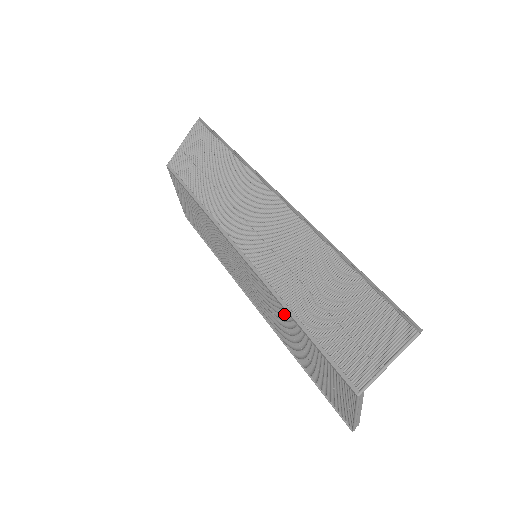
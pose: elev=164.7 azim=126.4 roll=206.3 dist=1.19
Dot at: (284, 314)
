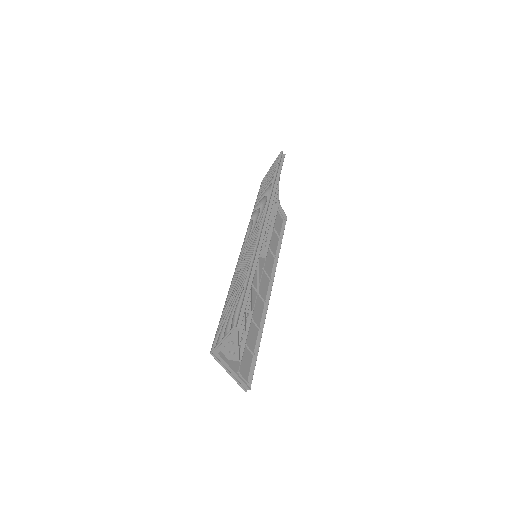
Dot at: occluded
